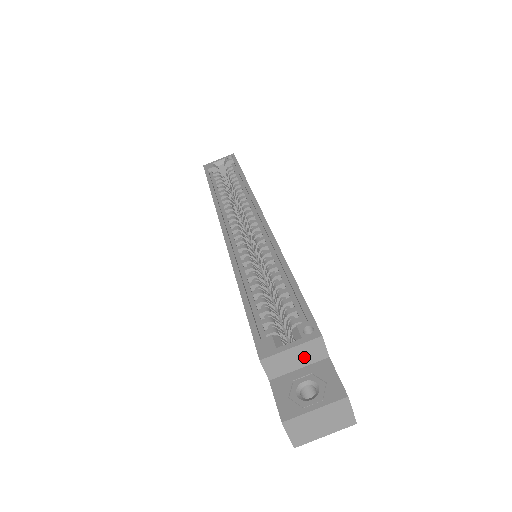
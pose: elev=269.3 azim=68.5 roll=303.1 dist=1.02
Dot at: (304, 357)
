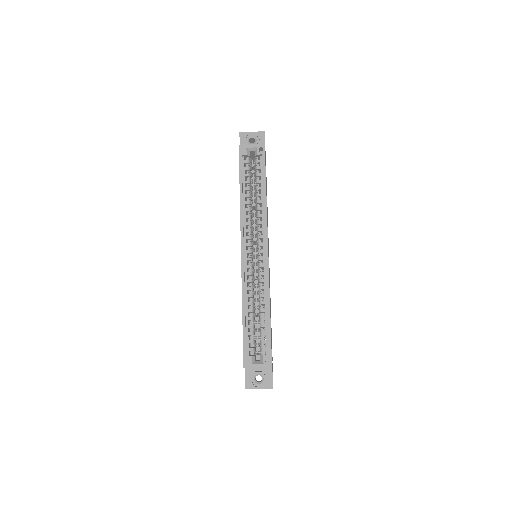
Dot at: (262, 367)
